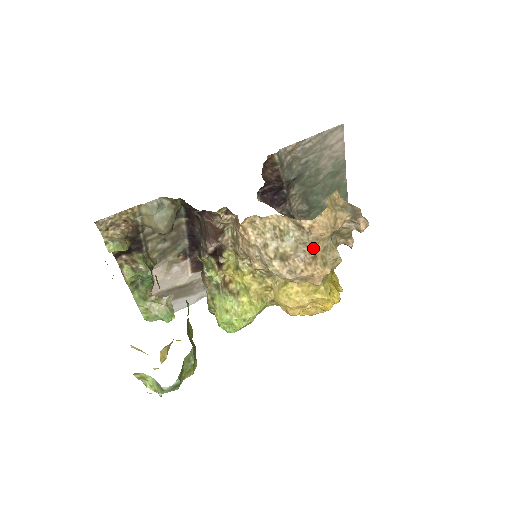
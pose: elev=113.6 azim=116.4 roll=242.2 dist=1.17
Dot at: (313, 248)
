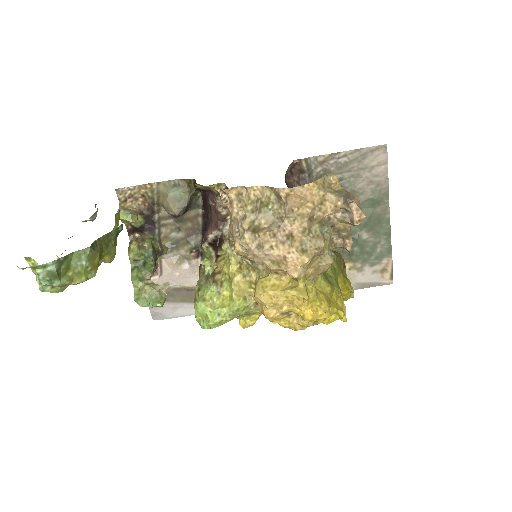
Dot at: (289, 224)
